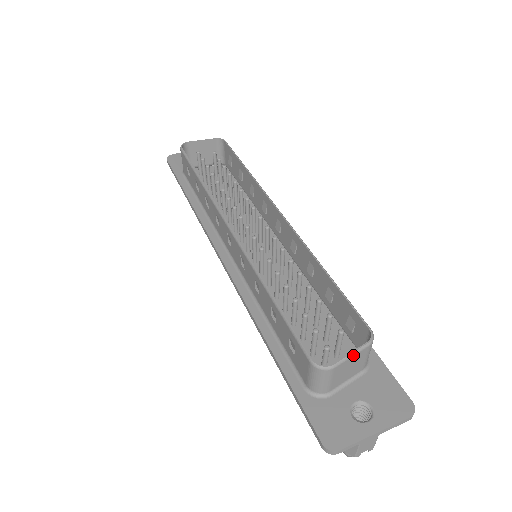
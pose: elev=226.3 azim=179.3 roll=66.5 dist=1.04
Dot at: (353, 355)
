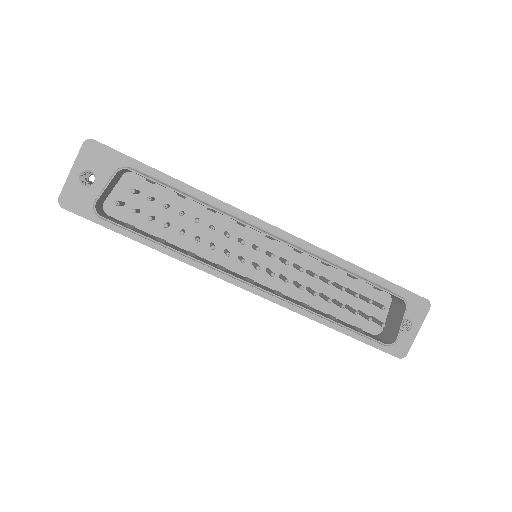
Dot at: occluded
